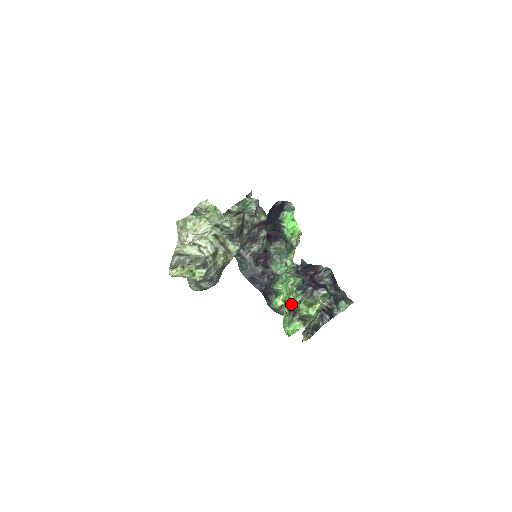
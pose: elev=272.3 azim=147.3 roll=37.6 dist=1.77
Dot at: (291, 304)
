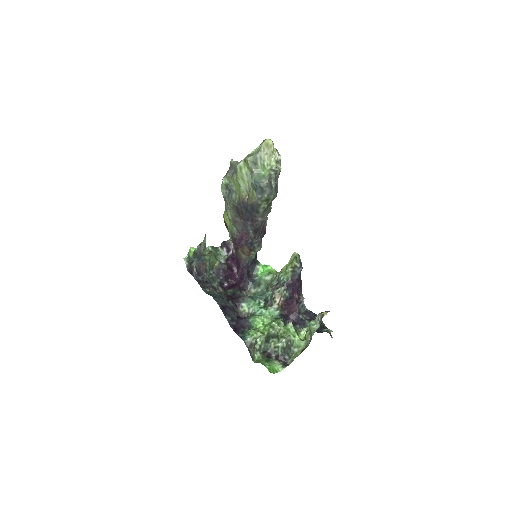
Dot at: (267, 341)
